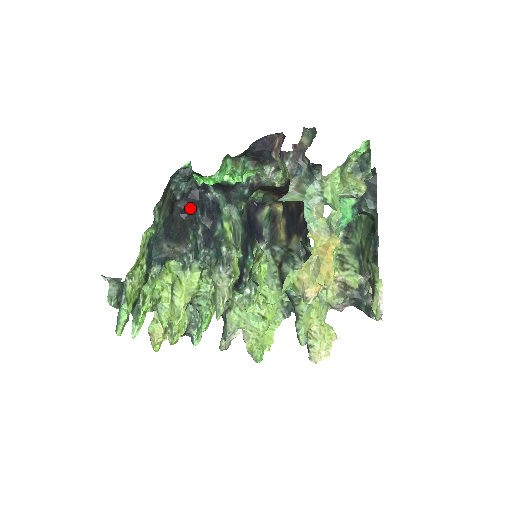
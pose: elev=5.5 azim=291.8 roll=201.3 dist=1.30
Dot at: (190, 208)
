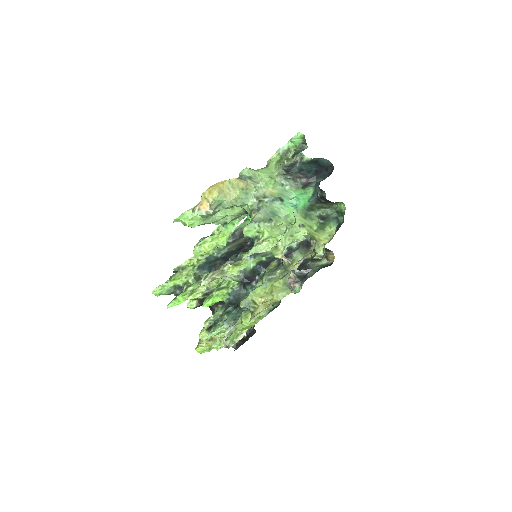
Dot at: occluded
